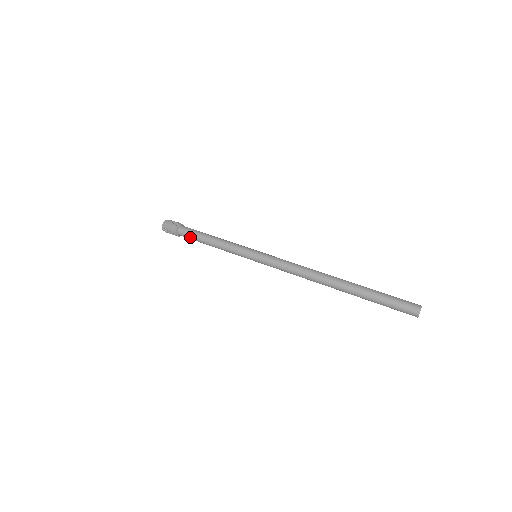
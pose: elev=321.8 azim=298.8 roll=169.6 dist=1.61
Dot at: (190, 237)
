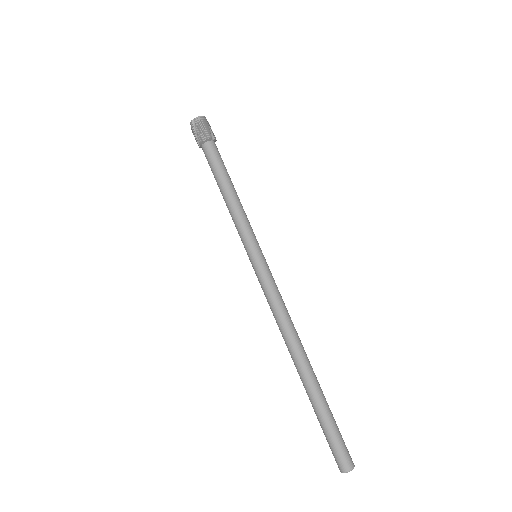
Dot at: (212, 162)
